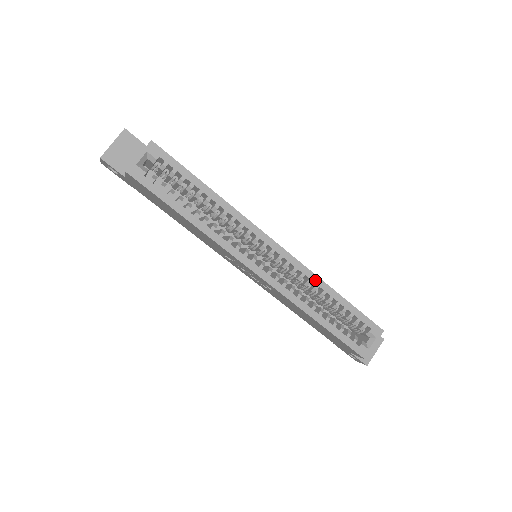
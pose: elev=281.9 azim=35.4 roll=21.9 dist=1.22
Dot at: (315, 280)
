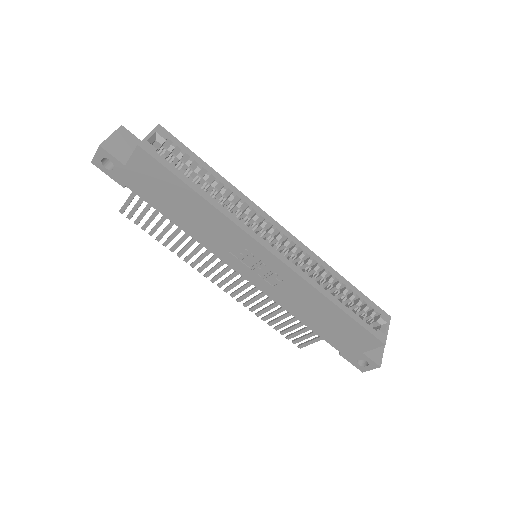
Dot at: (323, 264)
